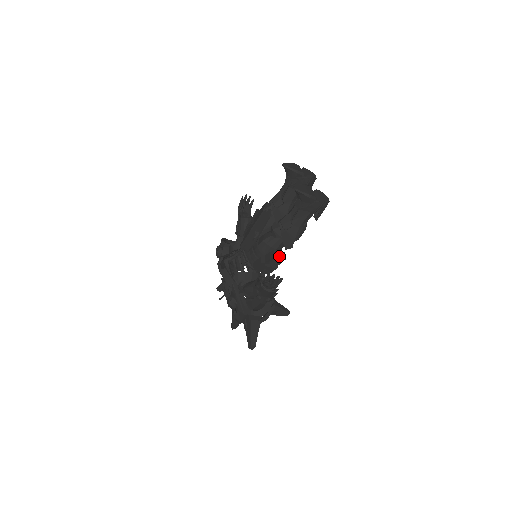
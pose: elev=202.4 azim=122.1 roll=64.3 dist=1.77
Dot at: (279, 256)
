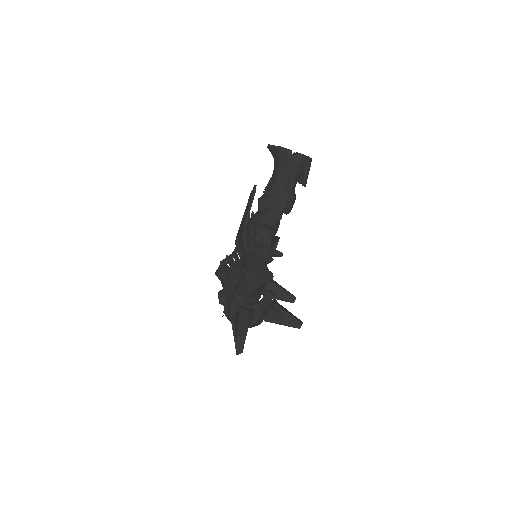
Dot at: (265, 227)
